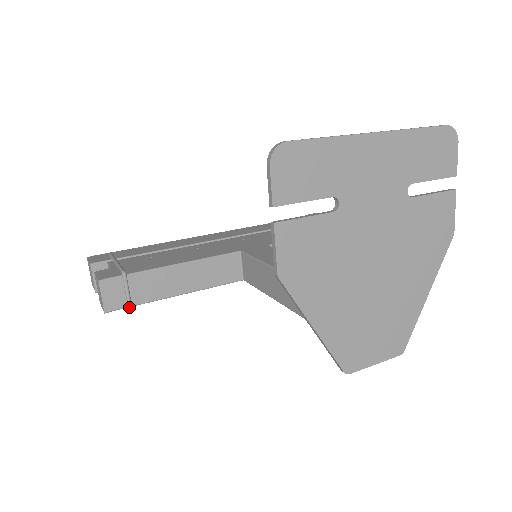
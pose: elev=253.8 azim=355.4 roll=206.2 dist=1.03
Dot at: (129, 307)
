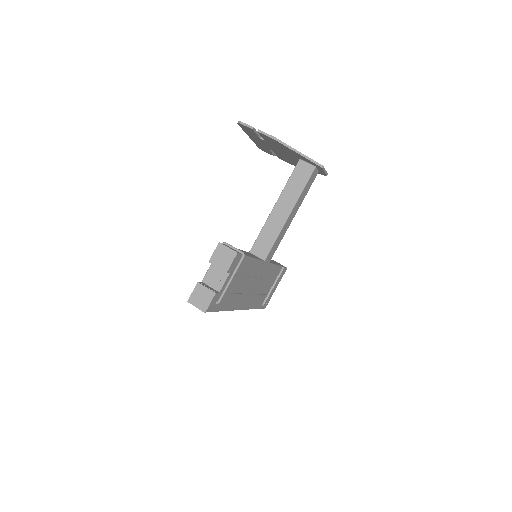
Dot at: (242, 252)
